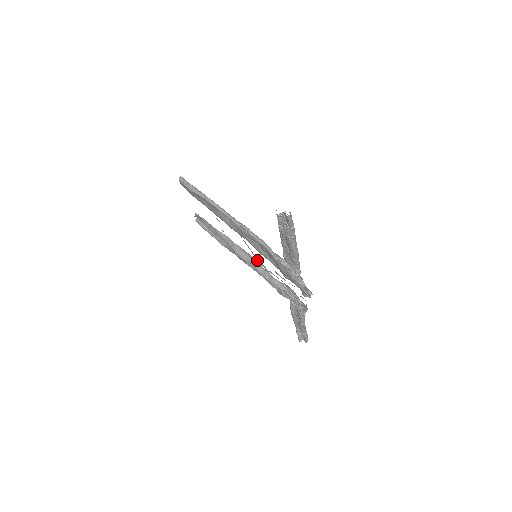
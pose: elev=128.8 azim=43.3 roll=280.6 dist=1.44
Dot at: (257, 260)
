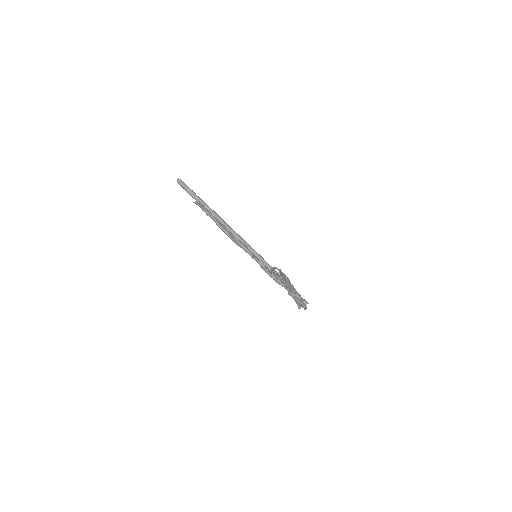
Dot at: (257, 259)
